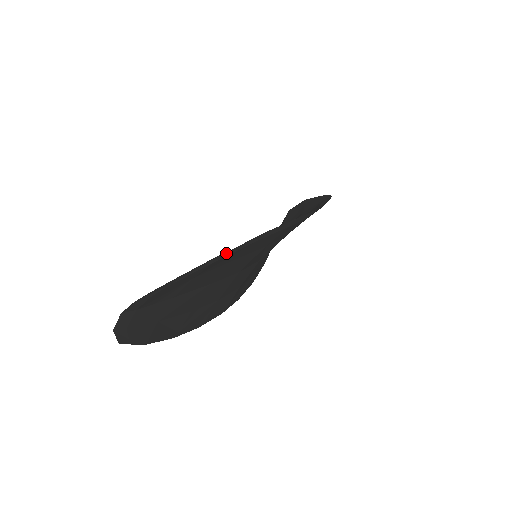
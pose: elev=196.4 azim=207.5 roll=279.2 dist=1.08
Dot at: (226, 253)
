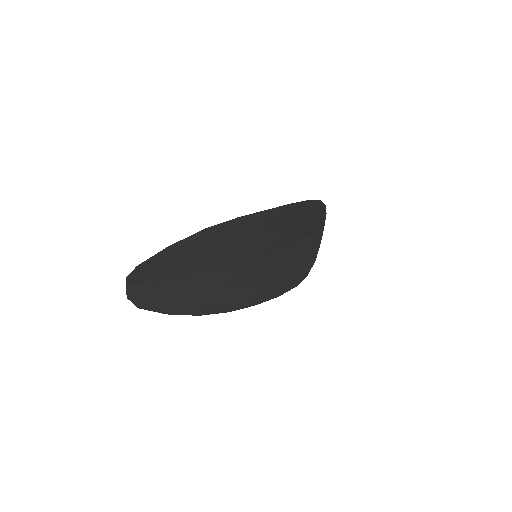
Dot at: (175, 244)
